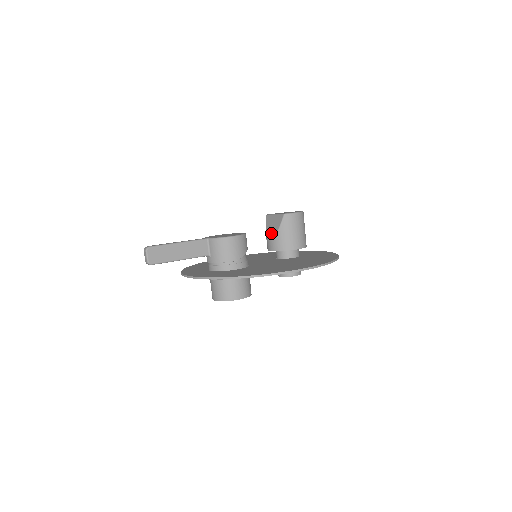
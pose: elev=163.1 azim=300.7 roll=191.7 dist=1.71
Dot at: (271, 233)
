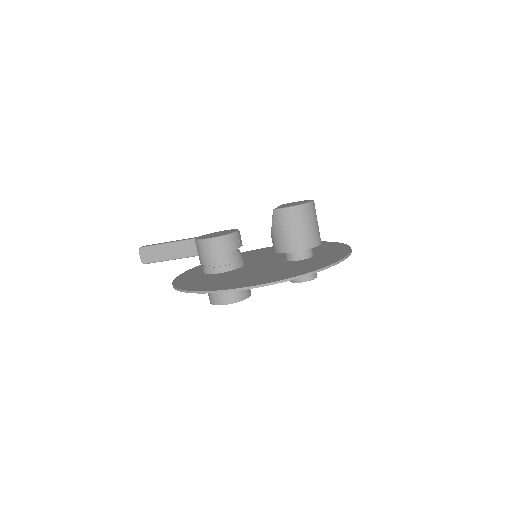
Dot at: occluded
